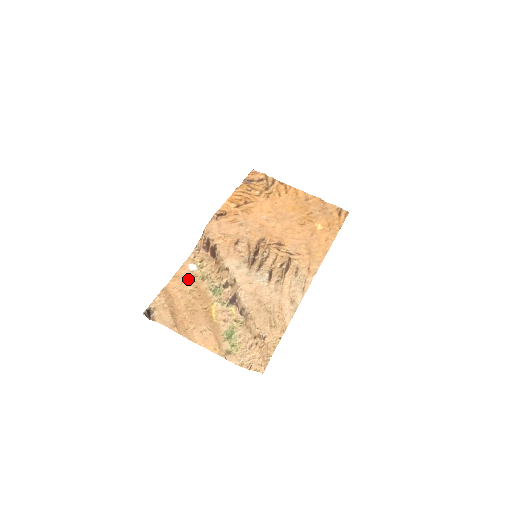
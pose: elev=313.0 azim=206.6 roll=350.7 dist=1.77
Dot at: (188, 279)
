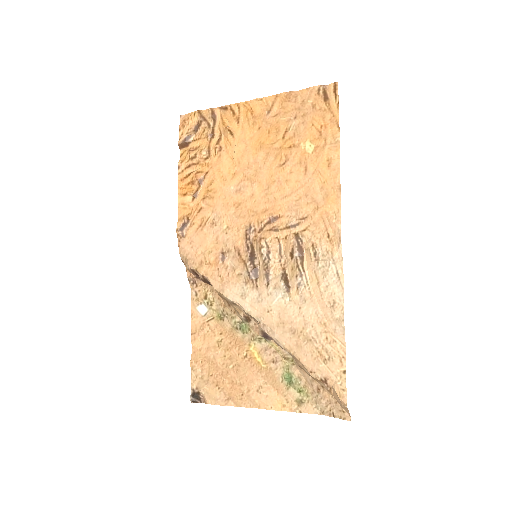
Dot at: (207, 328)
